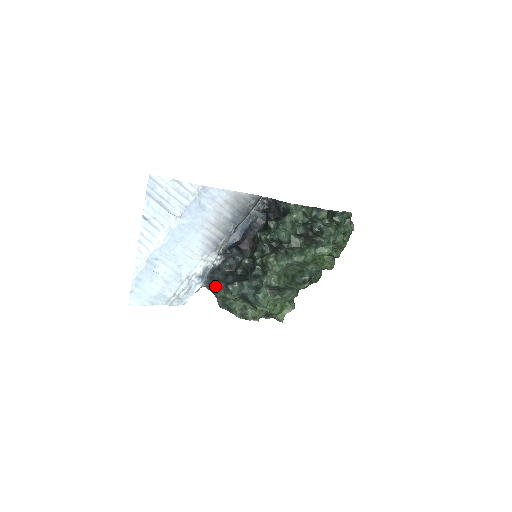
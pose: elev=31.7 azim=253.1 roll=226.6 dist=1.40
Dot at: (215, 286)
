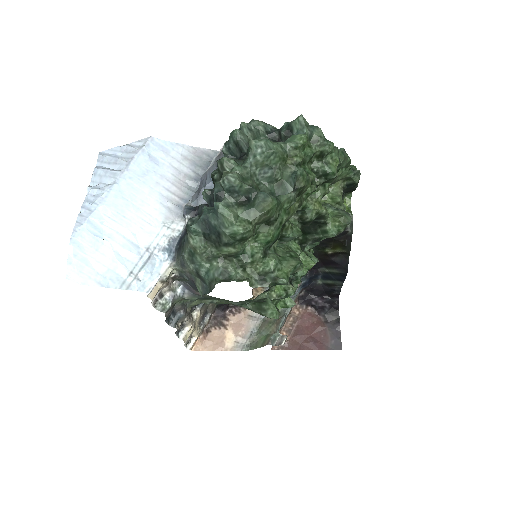
Dot at: (182, 251)
